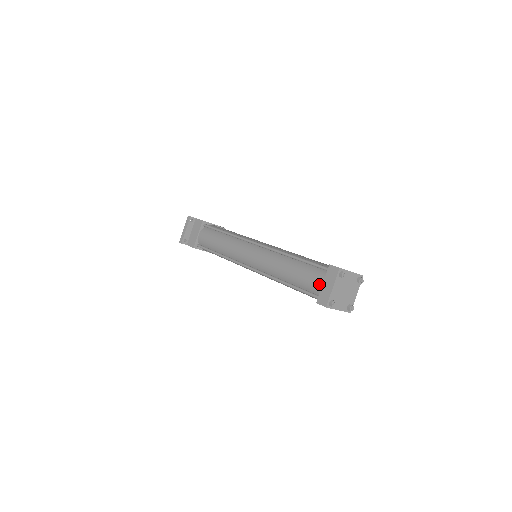
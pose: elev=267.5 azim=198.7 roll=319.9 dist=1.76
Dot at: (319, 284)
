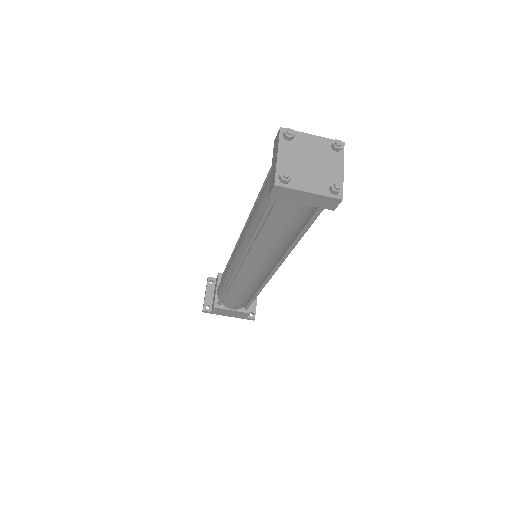
Dot at: occluded
